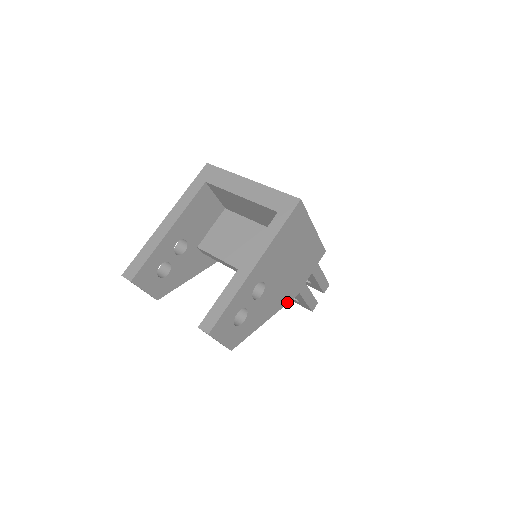
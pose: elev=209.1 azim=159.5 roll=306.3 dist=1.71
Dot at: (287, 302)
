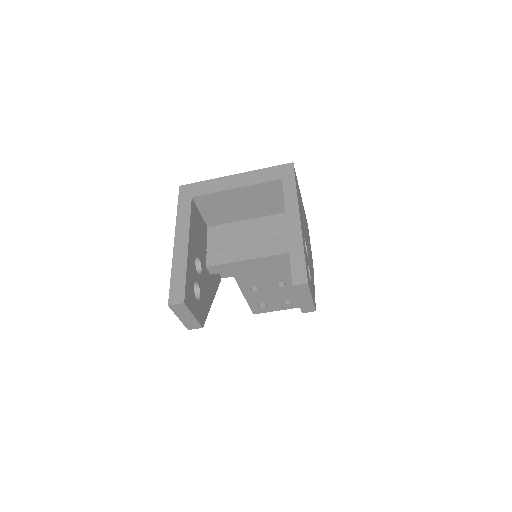
Dot at: (313, 270)
